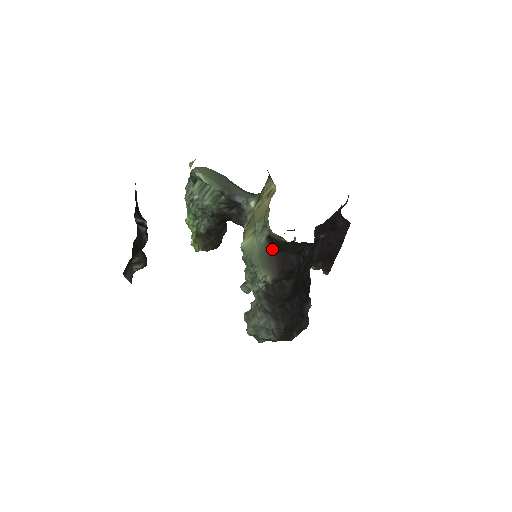
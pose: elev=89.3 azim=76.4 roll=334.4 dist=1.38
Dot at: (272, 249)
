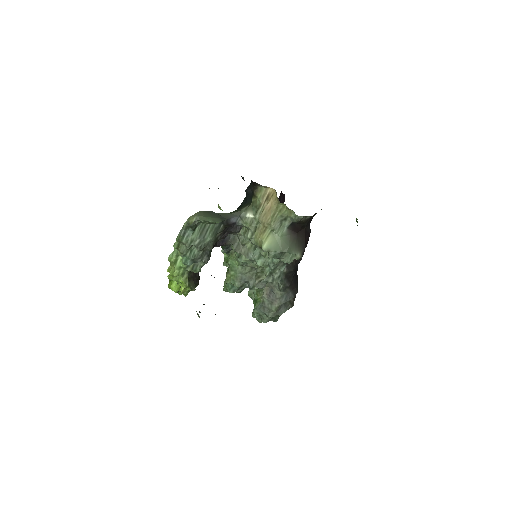
Dot at: (295, 232)
